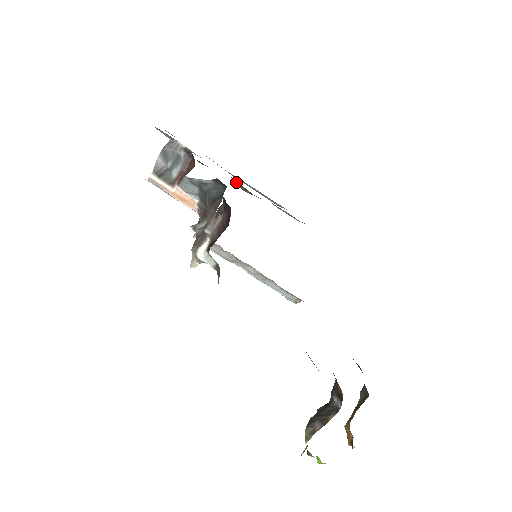
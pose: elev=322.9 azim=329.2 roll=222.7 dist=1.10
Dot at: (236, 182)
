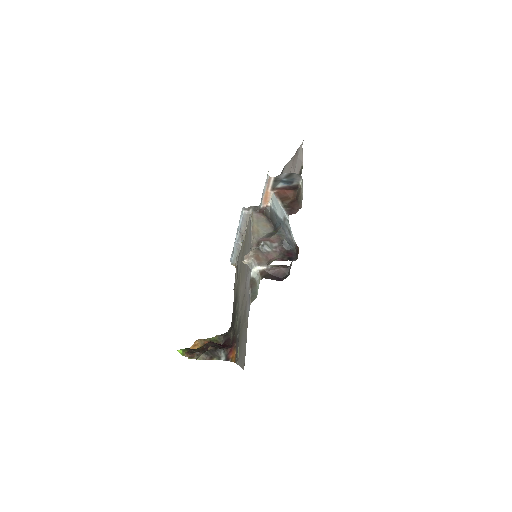
Dot at: occluded
